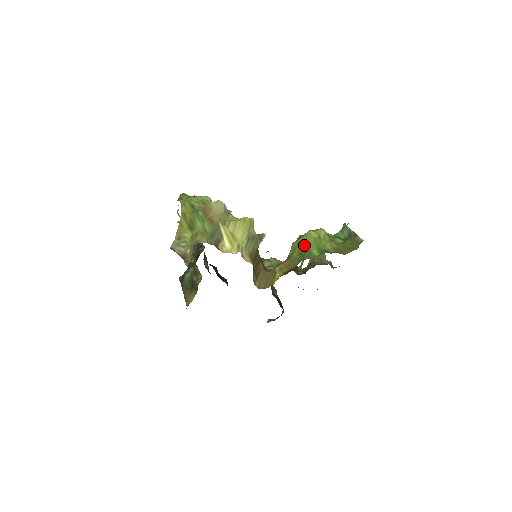
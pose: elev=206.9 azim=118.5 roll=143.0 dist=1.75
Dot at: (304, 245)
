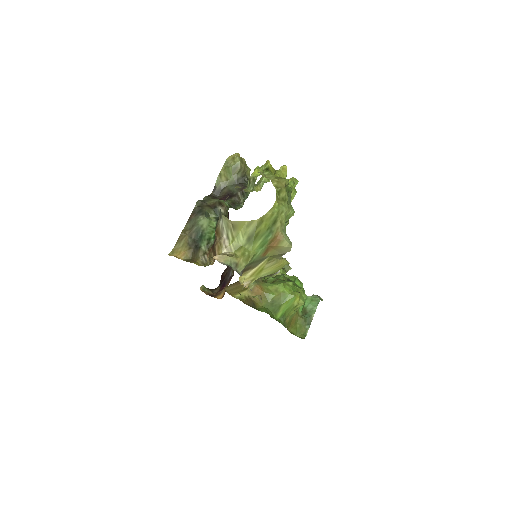
Dot at: (283, 300)
